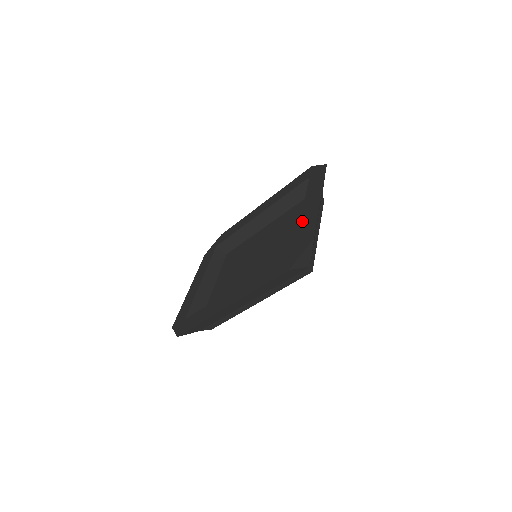
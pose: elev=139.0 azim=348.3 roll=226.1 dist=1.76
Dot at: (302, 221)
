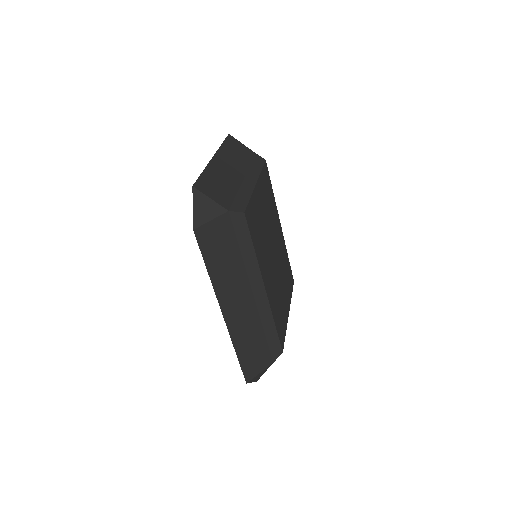
Dot at: occluded
